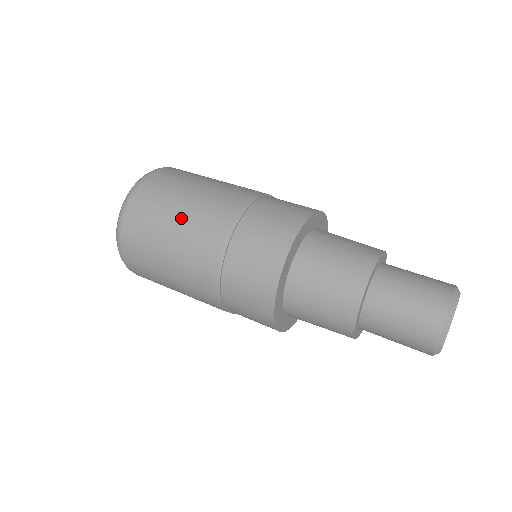
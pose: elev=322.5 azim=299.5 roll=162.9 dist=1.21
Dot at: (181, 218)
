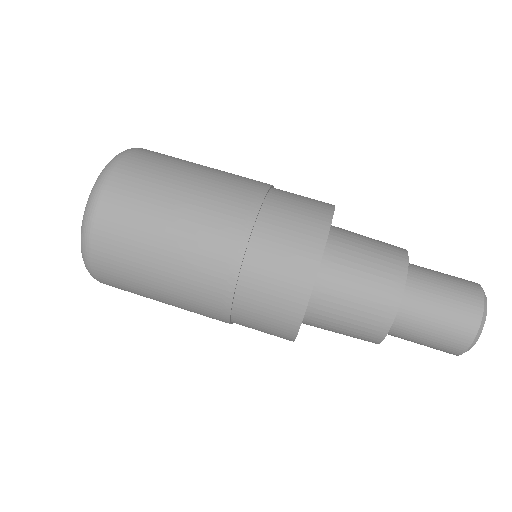
Dot at: (188, 195)
